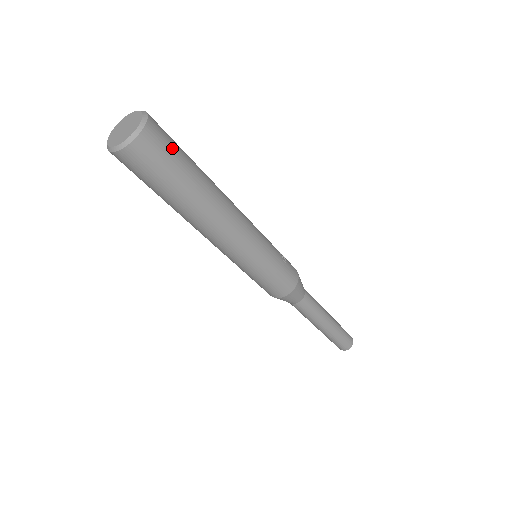
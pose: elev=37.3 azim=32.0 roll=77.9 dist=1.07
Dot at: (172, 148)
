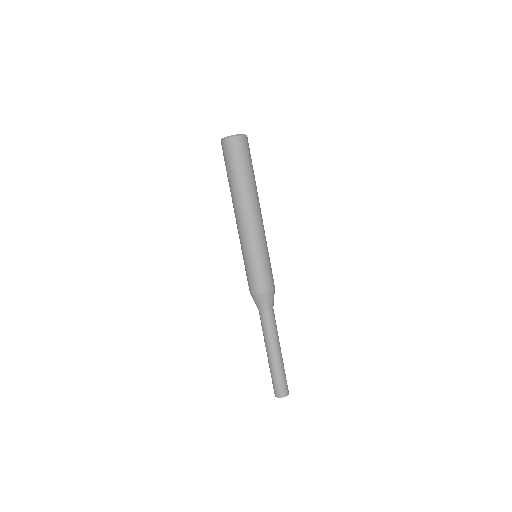
Dot at: (244, 155)
